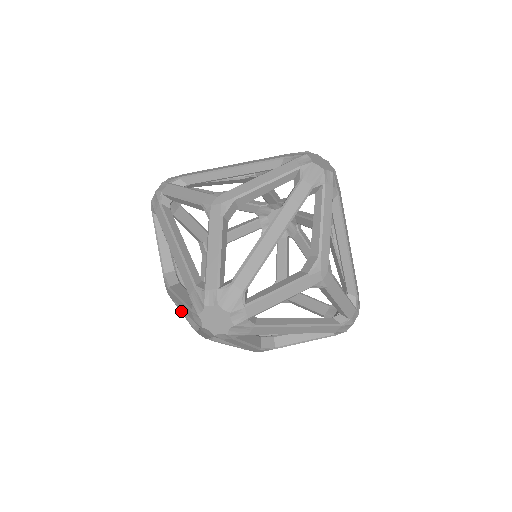
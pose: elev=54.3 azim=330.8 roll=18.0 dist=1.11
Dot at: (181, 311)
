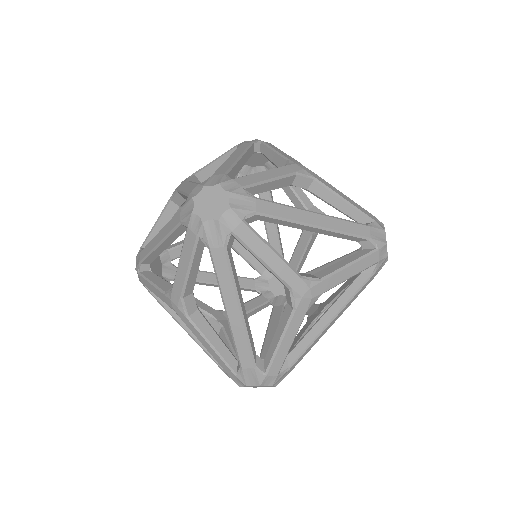
Dot at: (205, 338)
